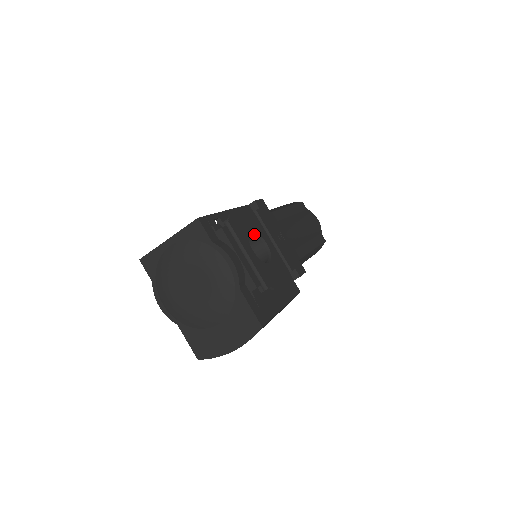
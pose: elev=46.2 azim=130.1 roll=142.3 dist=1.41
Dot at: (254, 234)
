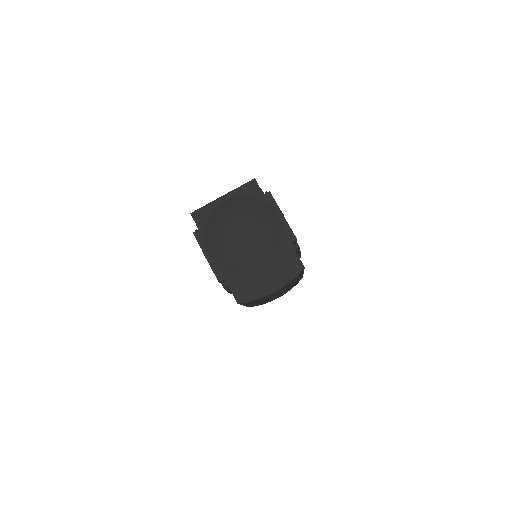
Dot at: occluded
